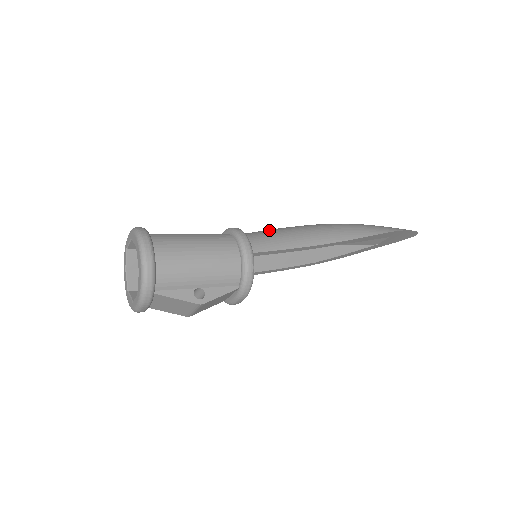
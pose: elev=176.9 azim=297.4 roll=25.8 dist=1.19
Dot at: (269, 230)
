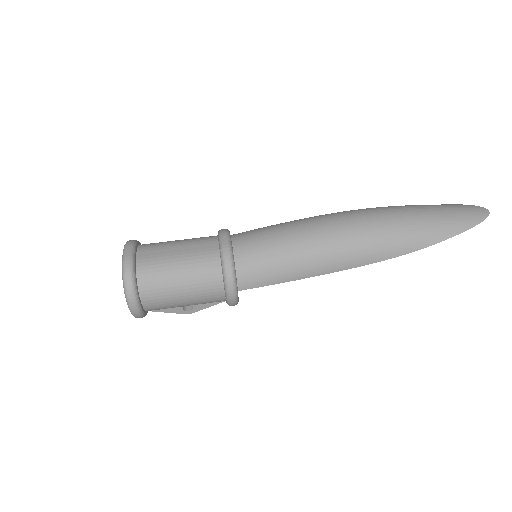
Dot at: (269, 252)
